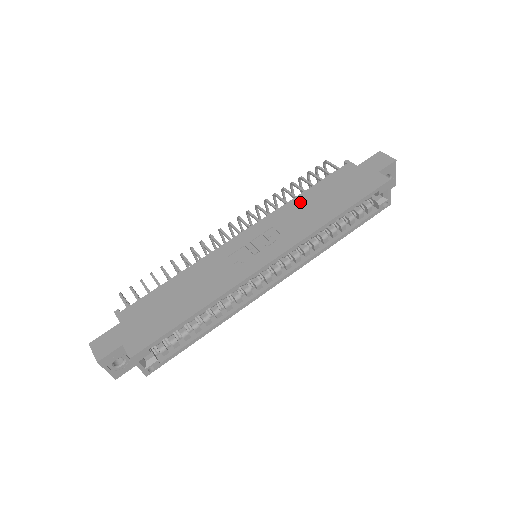
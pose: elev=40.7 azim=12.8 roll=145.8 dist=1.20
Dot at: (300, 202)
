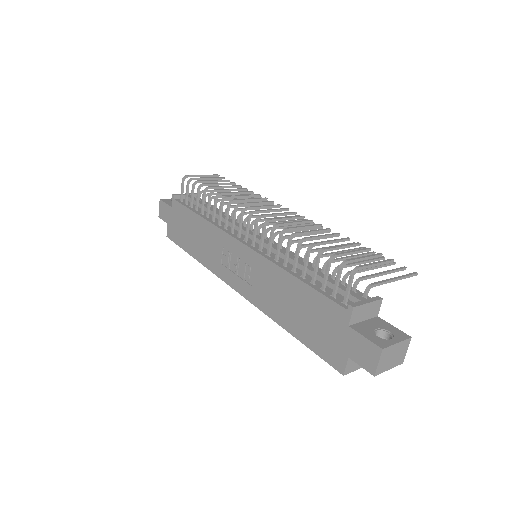
Dot at: (283, 281)
